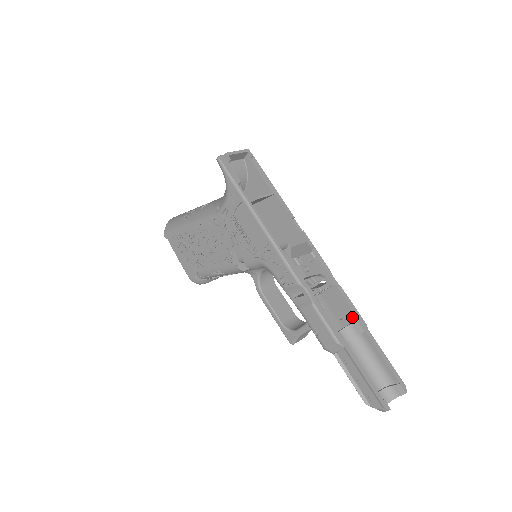
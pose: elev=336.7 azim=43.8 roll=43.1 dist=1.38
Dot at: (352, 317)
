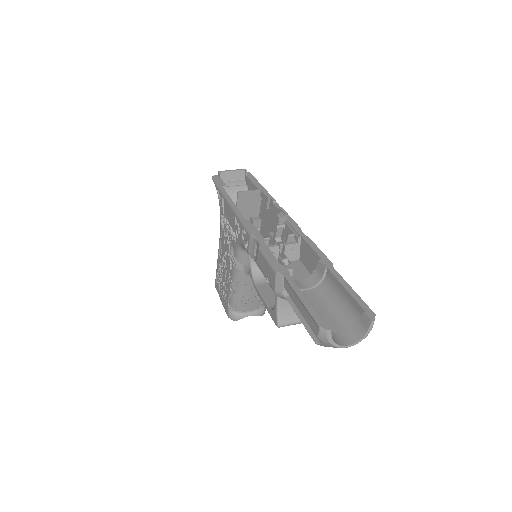
Dot at: occluded
